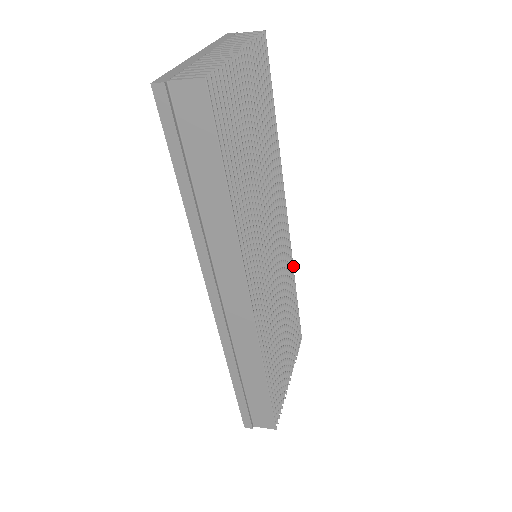
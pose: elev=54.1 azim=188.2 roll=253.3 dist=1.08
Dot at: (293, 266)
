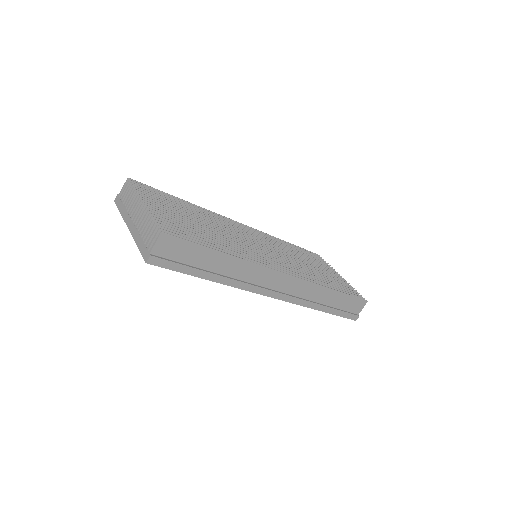
Dot at: (271, 236)
